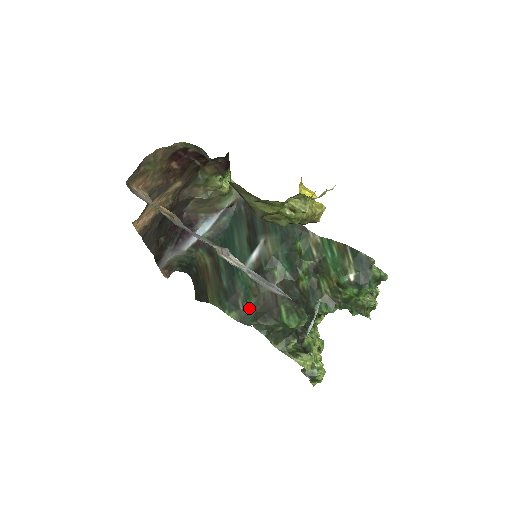
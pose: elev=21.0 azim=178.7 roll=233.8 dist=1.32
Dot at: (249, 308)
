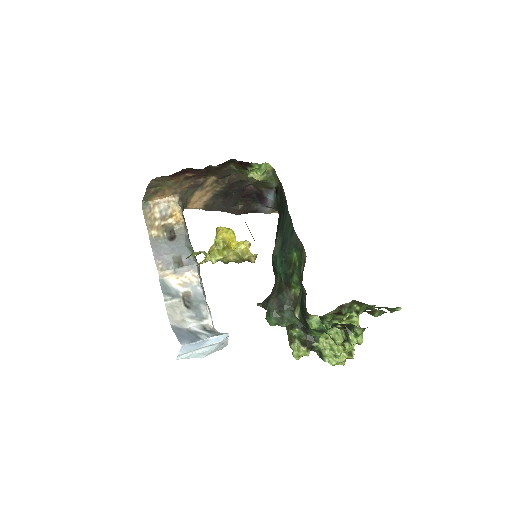
Dot at: occluded
